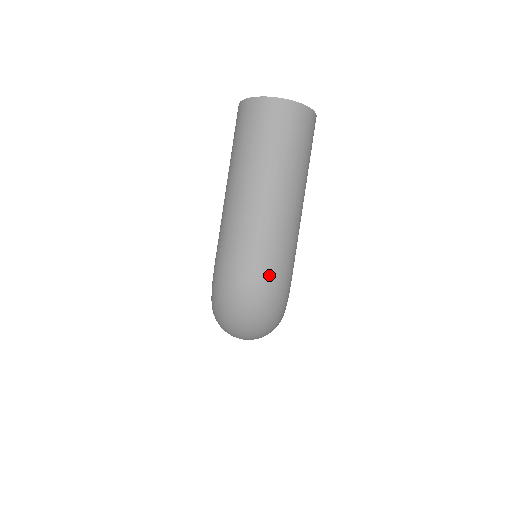
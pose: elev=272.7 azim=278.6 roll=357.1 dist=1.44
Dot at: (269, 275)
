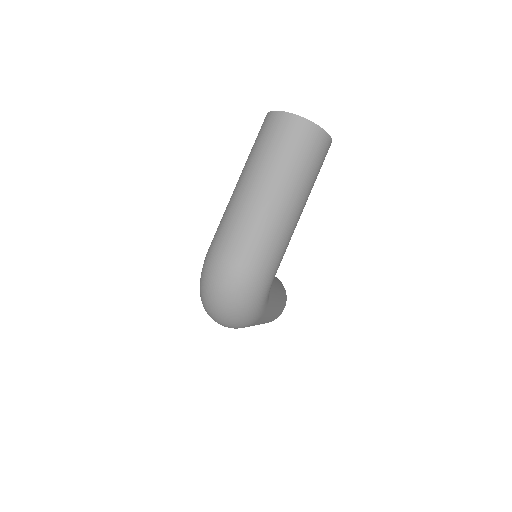
Dot at: (247, 265)
